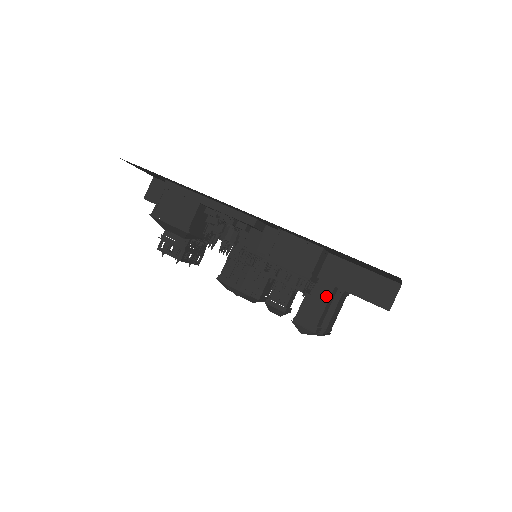
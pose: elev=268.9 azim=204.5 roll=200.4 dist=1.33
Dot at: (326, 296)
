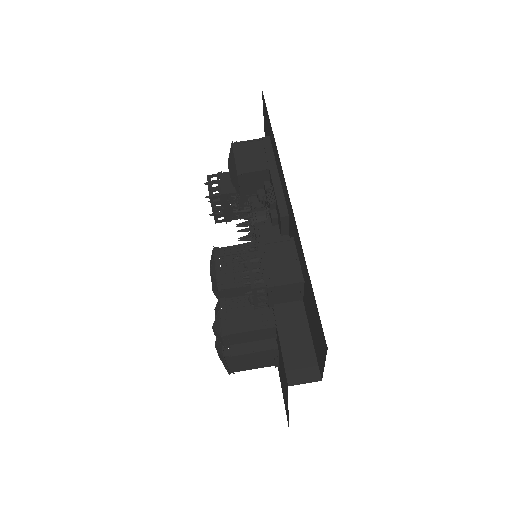
Dot at: (262, 325)
